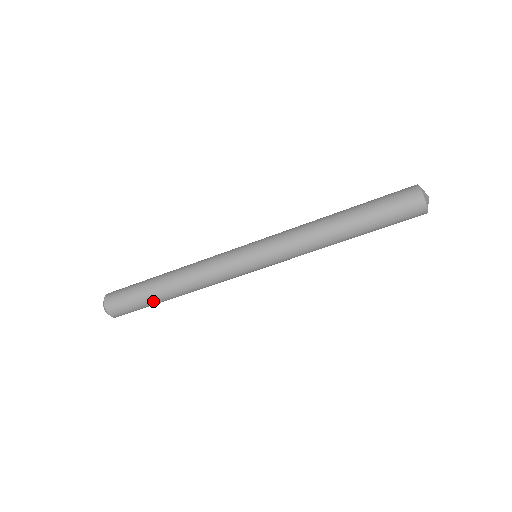
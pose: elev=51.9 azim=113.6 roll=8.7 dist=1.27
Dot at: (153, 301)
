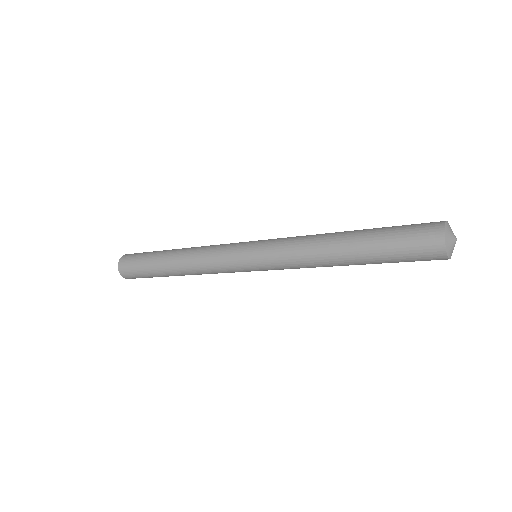
Dot at: occluded
